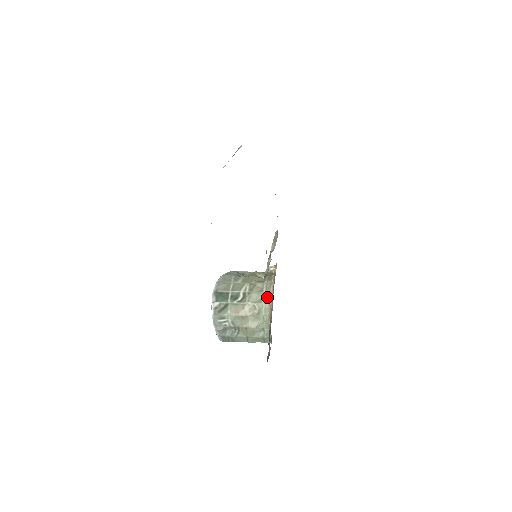
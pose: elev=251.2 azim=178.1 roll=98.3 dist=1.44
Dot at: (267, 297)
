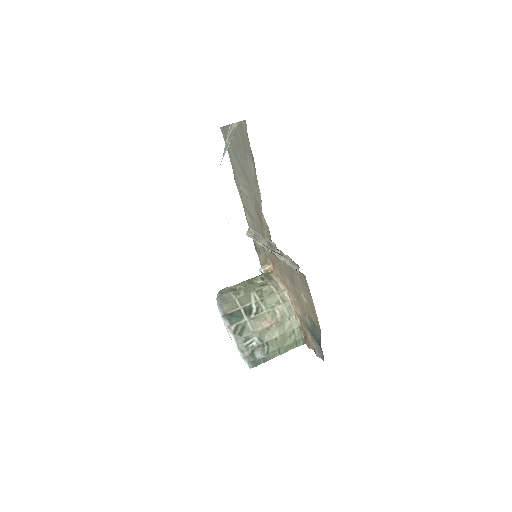
Dot at: (282, 296)
